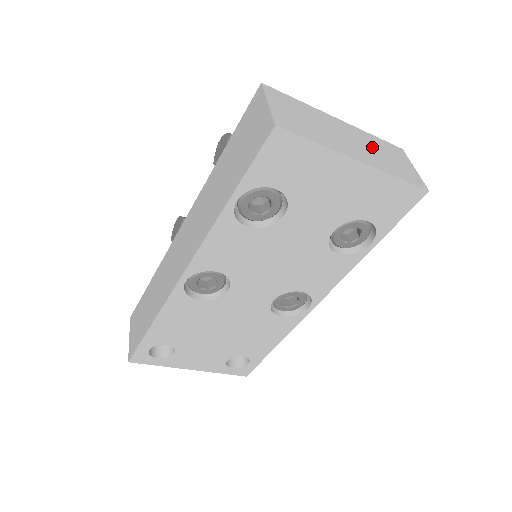
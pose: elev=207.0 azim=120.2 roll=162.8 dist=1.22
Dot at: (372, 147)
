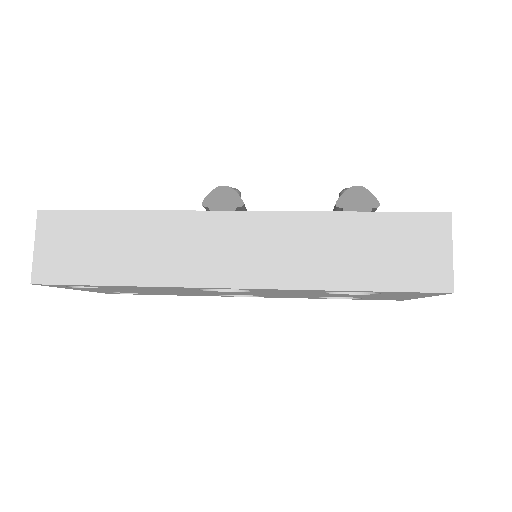
Dot at: occluded
